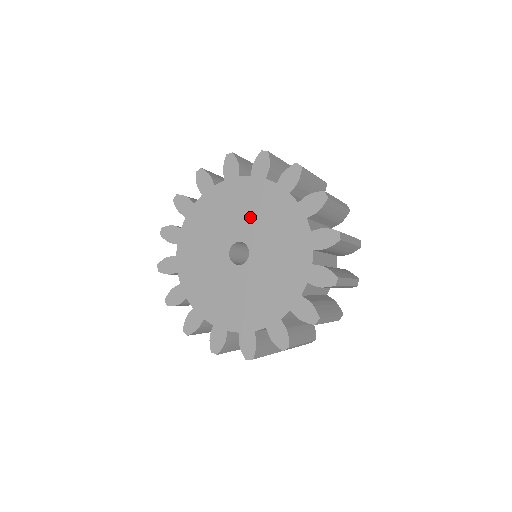
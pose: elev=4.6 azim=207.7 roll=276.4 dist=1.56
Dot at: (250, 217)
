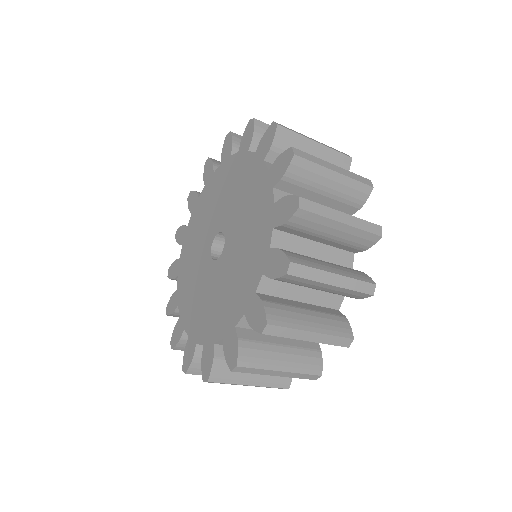
Dot at: (231, 200)
